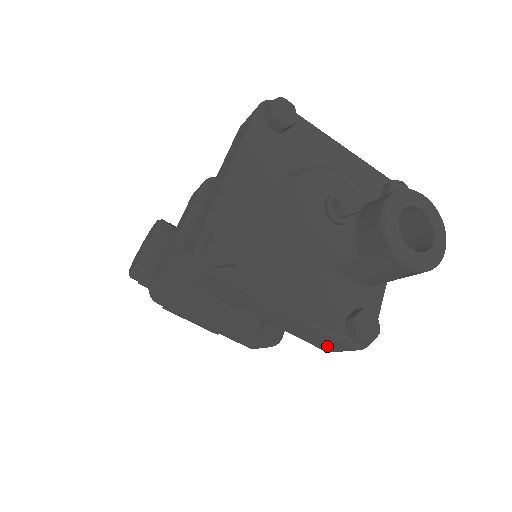
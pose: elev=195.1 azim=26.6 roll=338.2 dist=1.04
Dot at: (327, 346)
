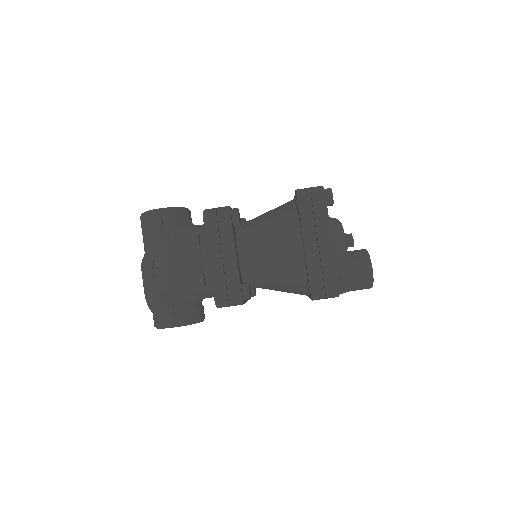
Dot at: (321, 282)
